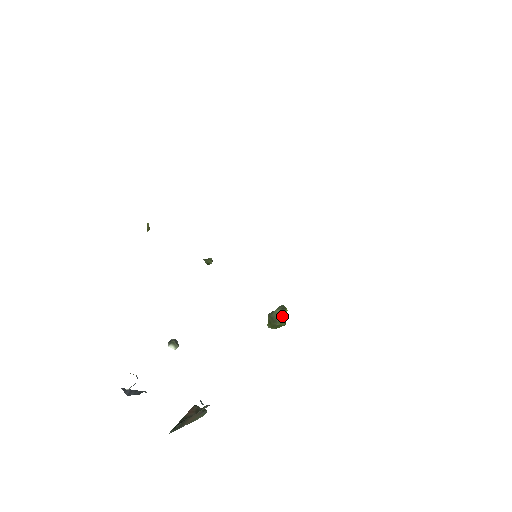
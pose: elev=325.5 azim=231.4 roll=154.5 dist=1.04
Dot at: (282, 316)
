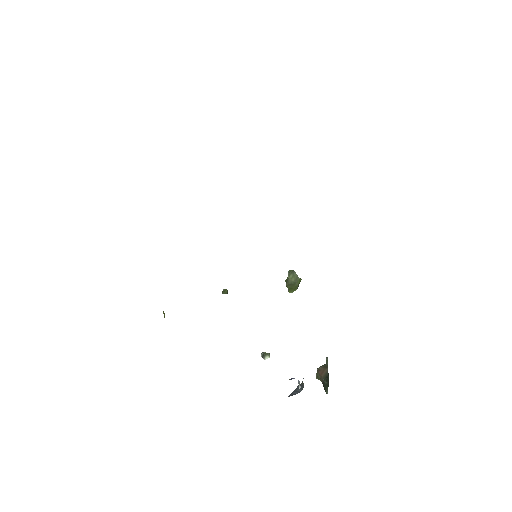
Dot at: (296, 276)
